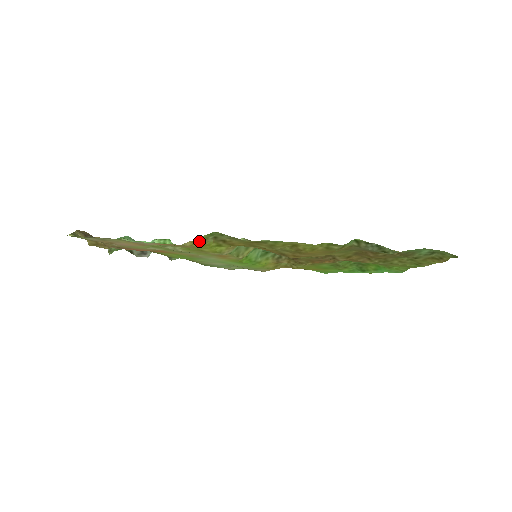
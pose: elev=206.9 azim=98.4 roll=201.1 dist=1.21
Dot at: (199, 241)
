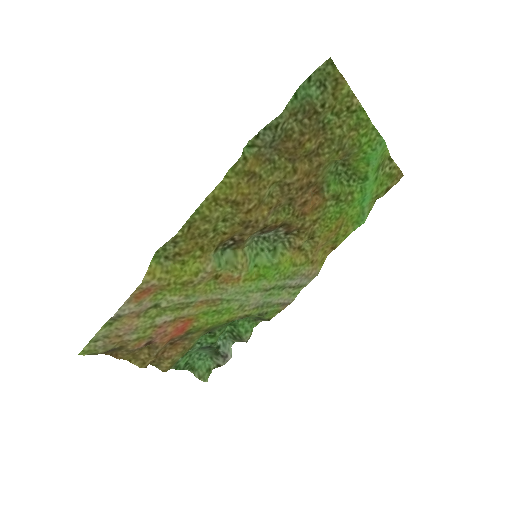
Dot at: (156, 270)
